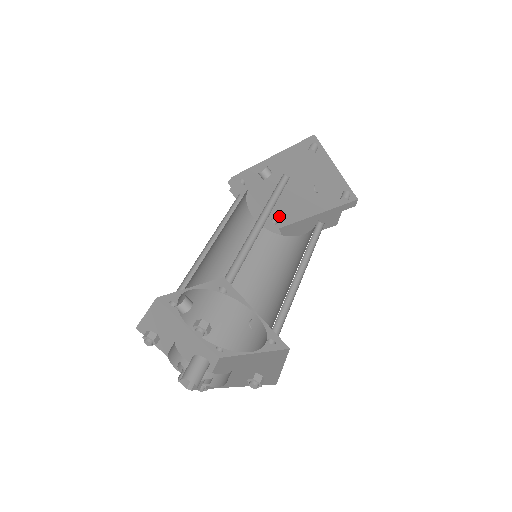
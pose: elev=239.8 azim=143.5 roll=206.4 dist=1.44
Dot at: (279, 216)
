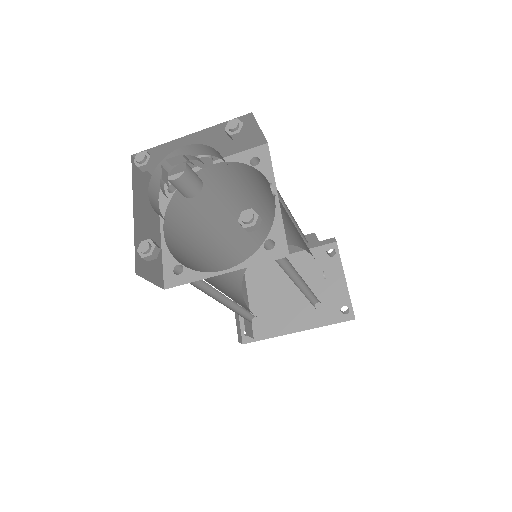
Dot at: (258, 326)
